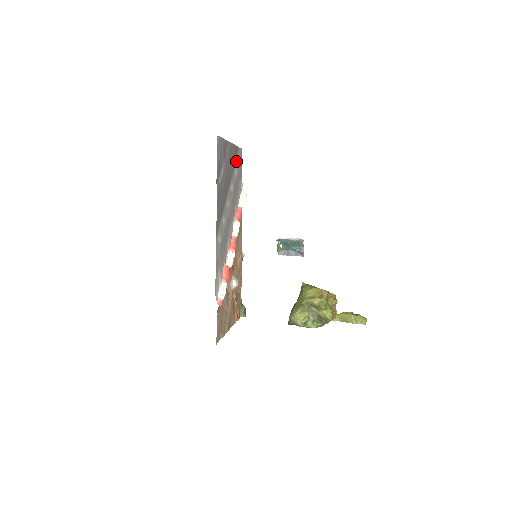
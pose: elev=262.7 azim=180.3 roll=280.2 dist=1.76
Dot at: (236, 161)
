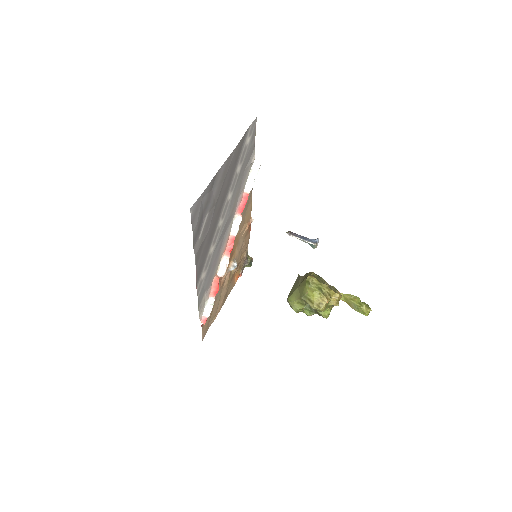
Dot at: (240, 154)
